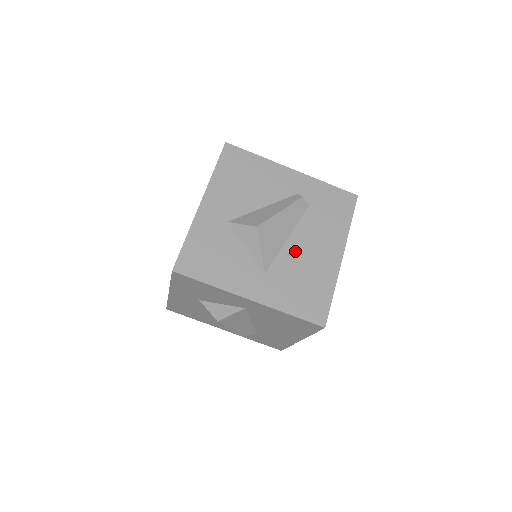
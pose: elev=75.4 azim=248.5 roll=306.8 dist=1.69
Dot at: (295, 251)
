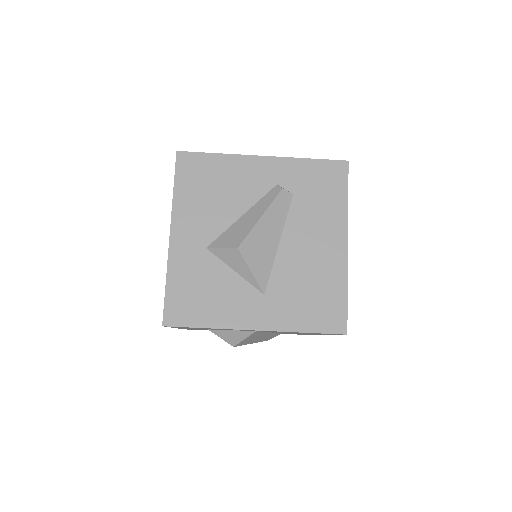
Dot at: (291, 256)
